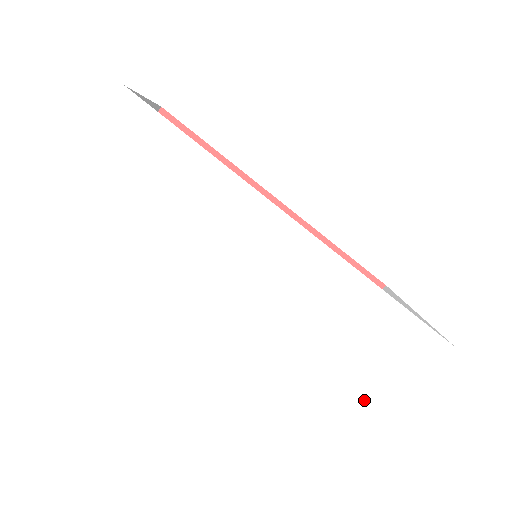
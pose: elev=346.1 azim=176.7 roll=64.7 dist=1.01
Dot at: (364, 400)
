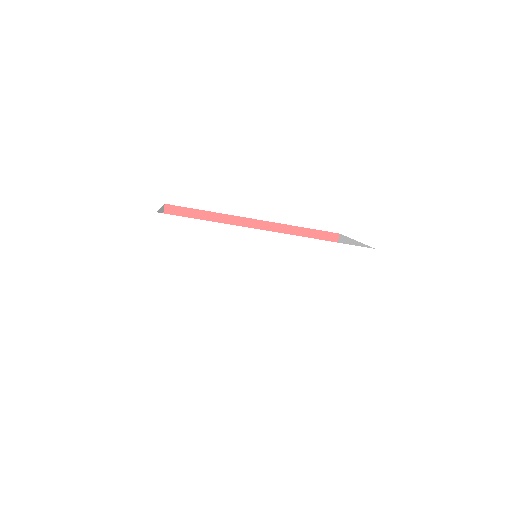
Dot at: (345, 298)
